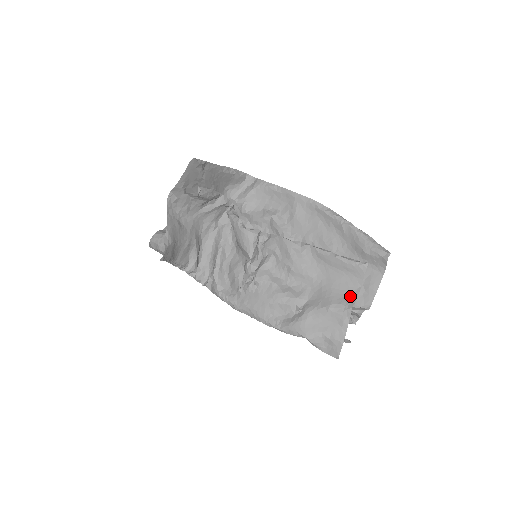
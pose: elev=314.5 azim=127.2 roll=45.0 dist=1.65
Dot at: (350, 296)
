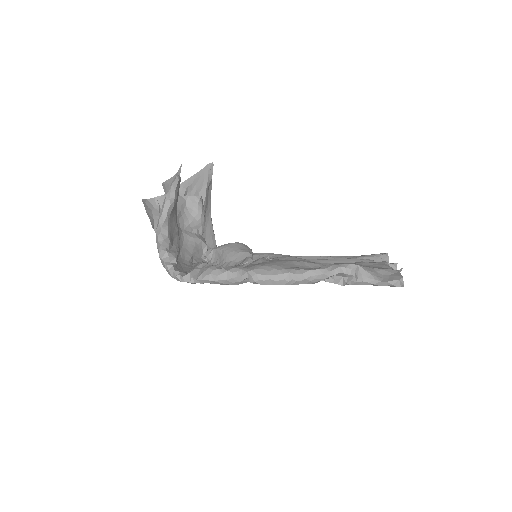
Dot at: occluded
